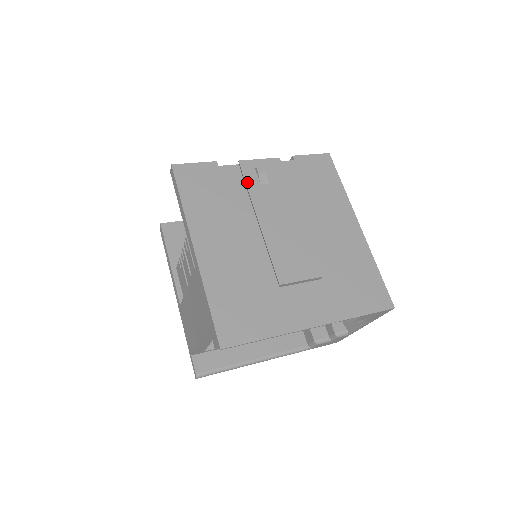
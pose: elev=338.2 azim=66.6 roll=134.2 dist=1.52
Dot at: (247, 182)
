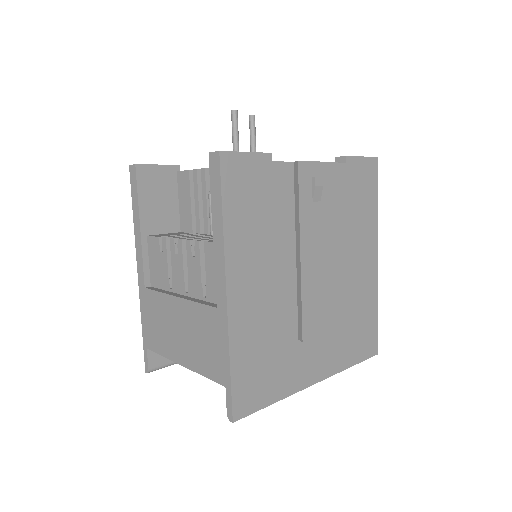
Dot at: (301, 197)
